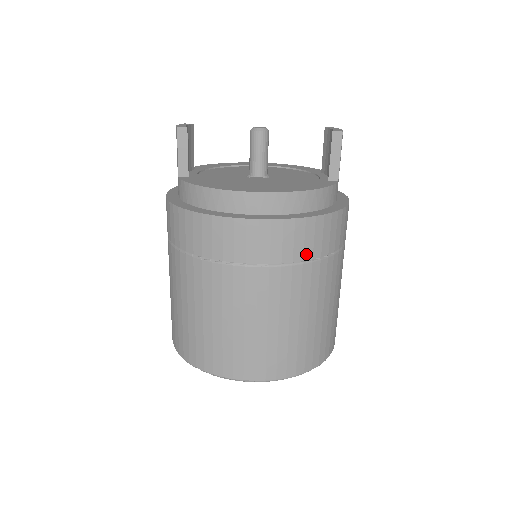
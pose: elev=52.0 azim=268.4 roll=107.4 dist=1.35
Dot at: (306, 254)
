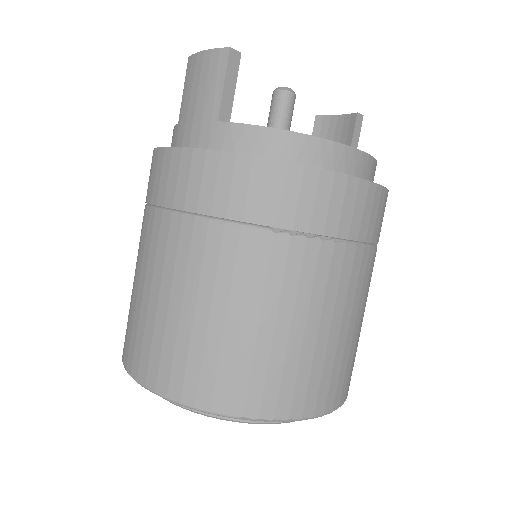
Dot at: (379, 236)
